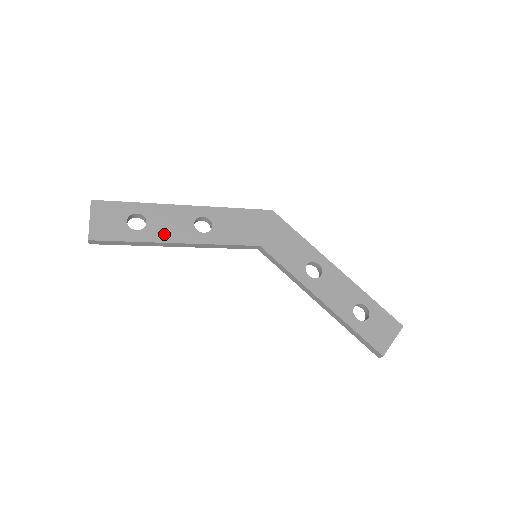
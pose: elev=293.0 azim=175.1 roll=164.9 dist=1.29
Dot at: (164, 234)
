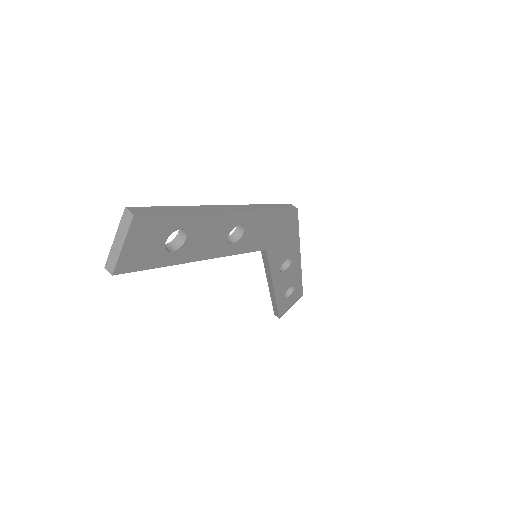
Dot at: (196, 252)
